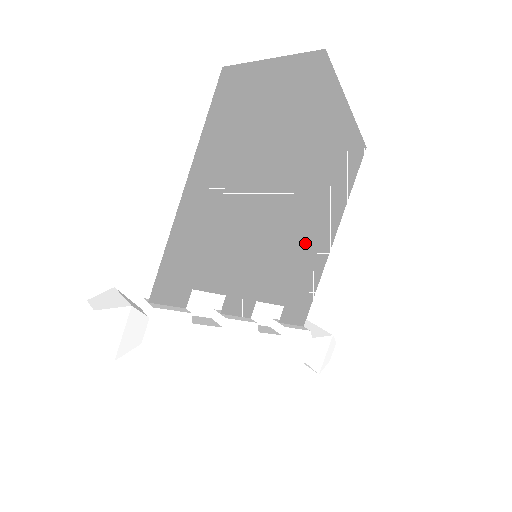
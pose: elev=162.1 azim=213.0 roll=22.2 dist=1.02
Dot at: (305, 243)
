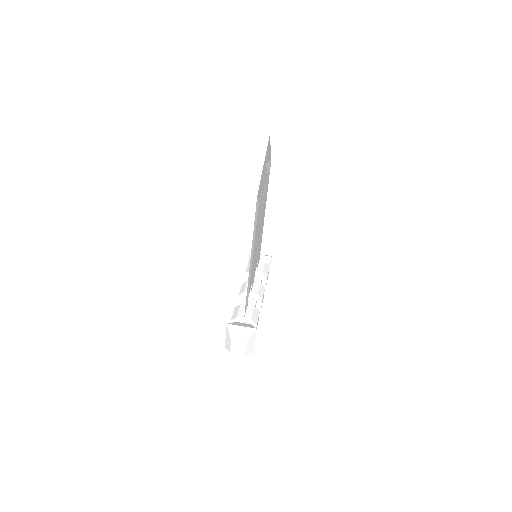
Dot at: (261, 229)
